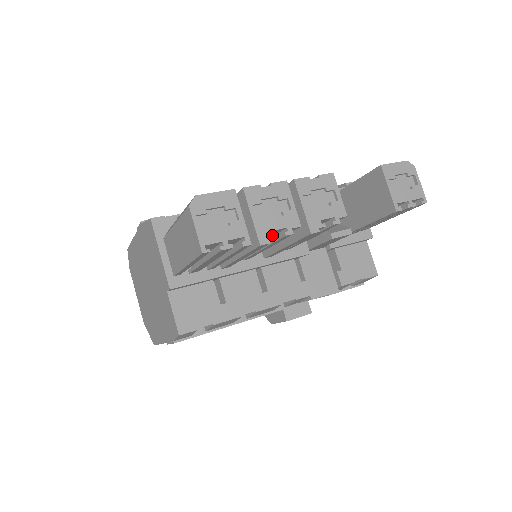
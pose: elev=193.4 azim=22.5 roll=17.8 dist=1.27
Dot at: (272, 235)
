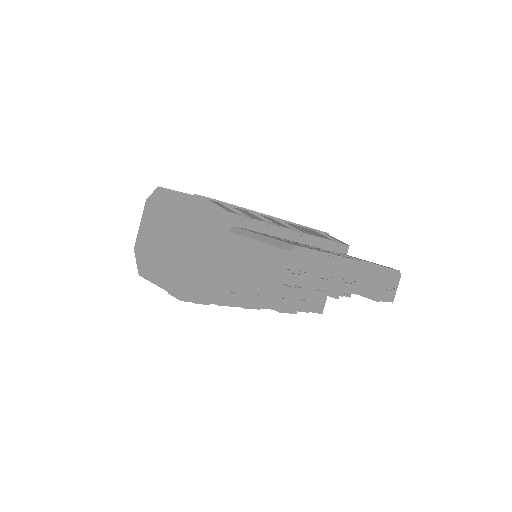
Dot at: (317, 291)
